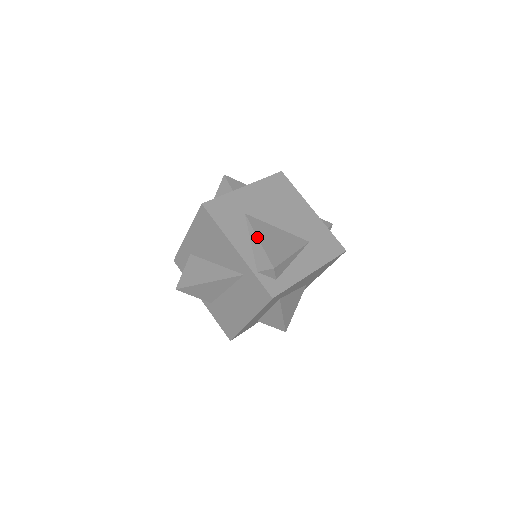
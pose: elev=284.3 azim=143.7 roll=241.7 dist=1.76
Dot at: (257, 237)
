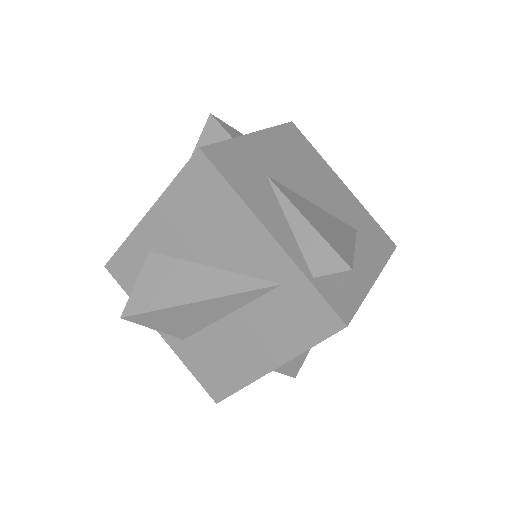
Dot at: (302, 215)
